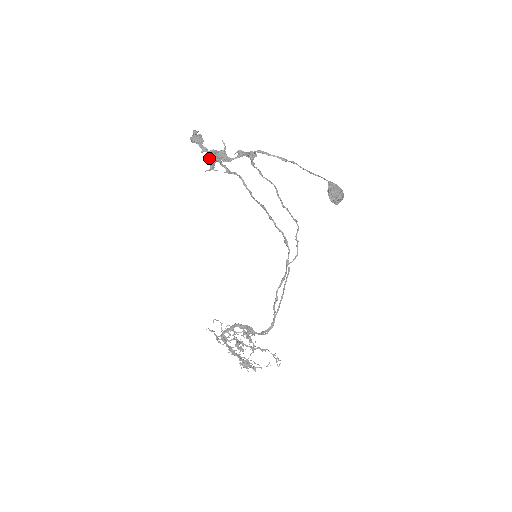
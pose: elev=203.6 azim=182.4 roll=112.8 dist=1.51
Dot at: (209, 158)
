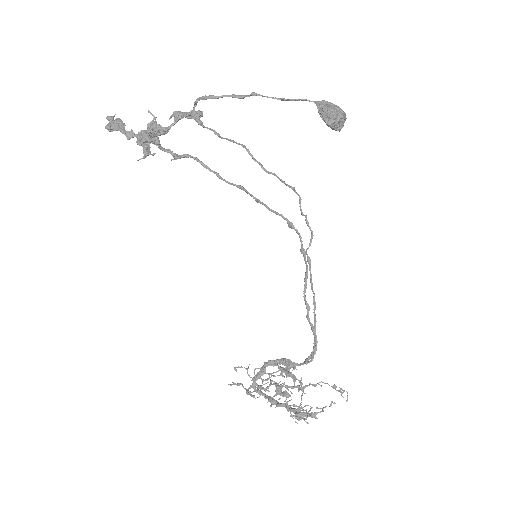
Dot at: (138, 141)
